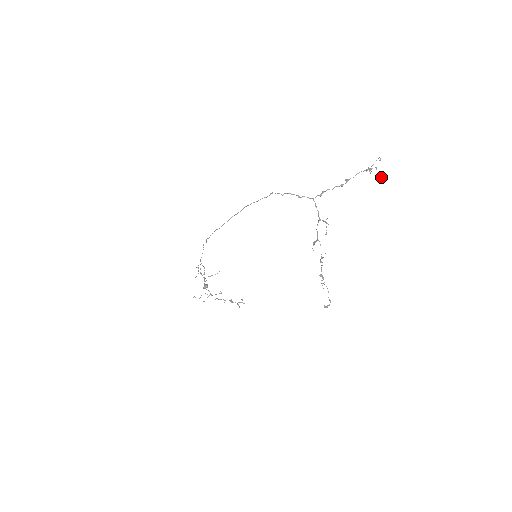
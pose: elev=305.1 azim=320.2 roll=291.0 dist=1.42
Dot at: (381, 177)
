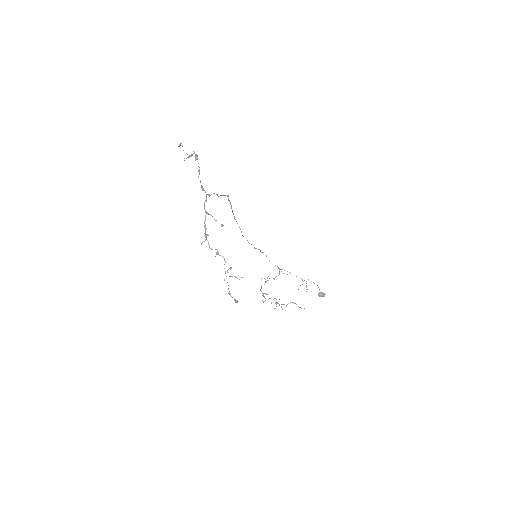
Dot at: occluded
